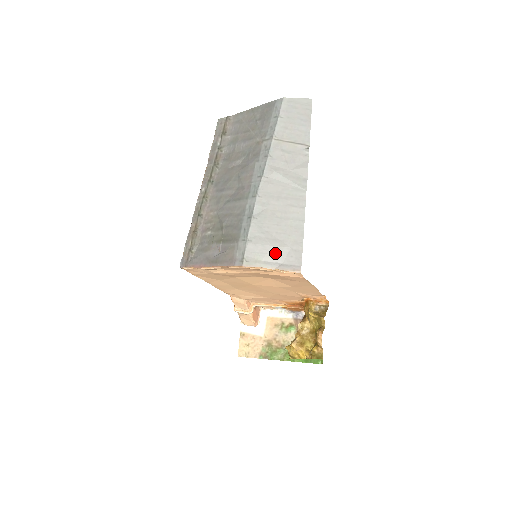
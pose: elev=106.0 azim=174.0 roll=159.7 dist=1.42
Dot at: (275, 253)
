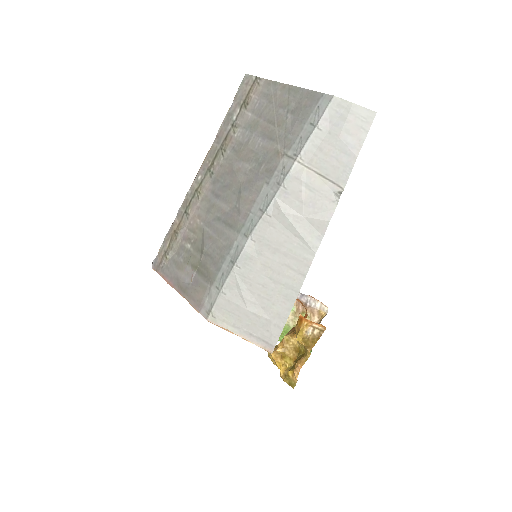
Dot at: (249, 319)
